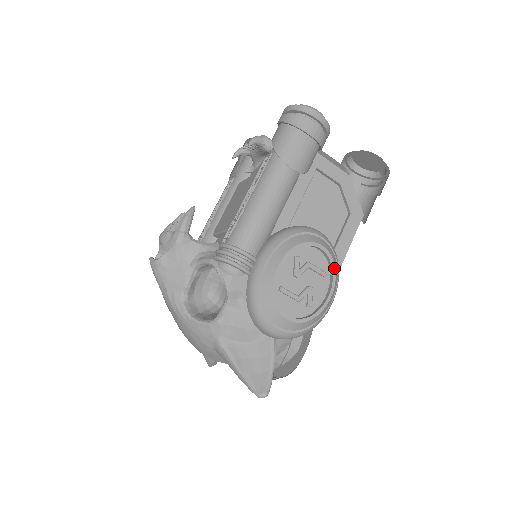
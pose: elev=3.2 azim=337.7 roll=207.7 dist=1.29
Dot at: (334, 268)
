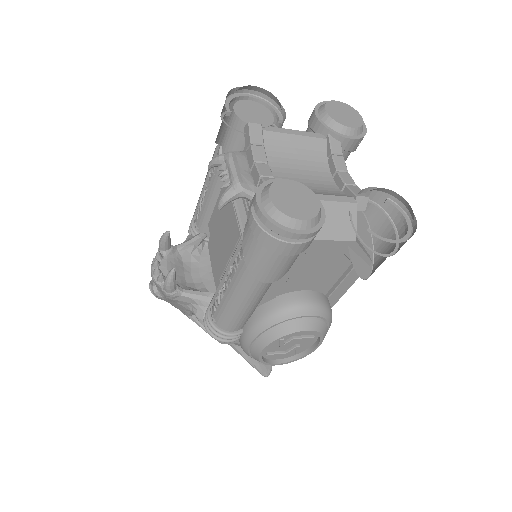
Dot at: (321, 336)
